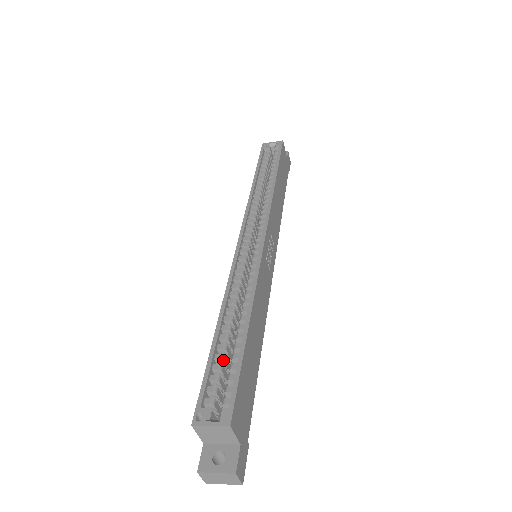
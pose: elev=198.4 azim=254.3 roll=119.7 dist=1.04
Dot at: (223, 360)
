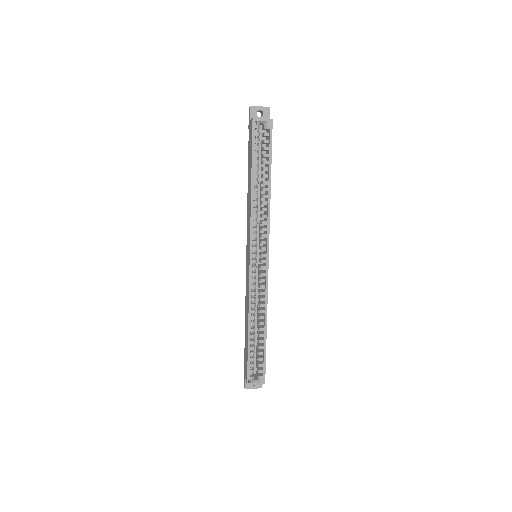
Dot at: occluded
